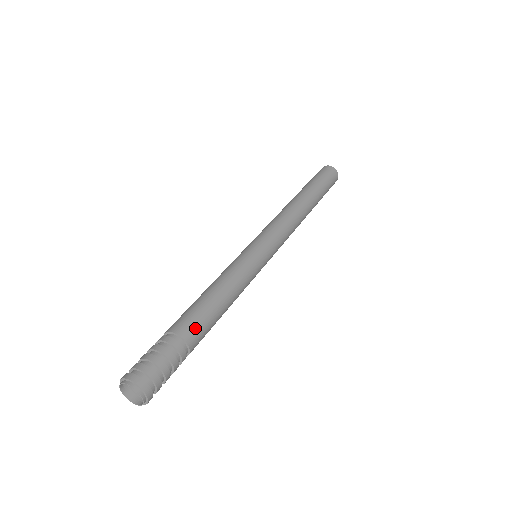
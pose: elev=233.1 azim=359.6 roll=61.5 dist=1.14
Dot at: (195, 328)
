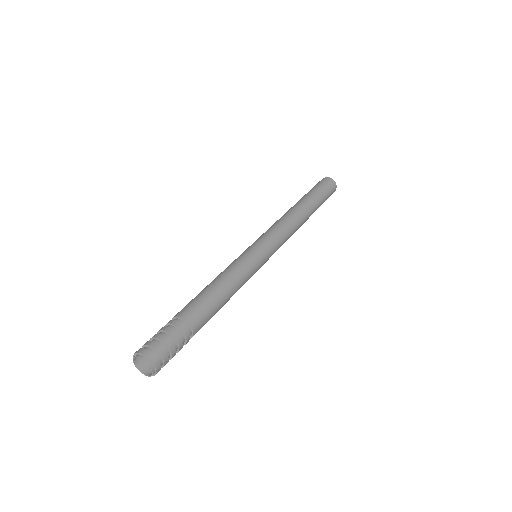
Dot at: occluded
